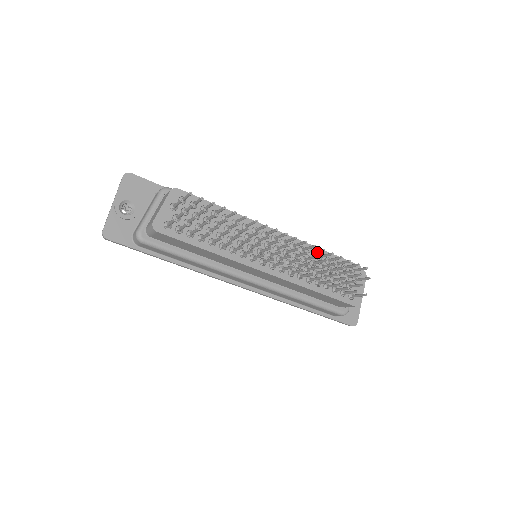
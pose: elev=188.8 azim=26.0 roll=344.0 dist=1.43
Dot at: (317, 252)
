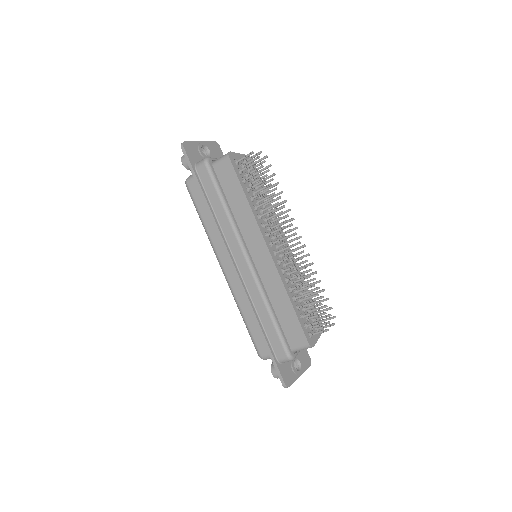
Dot at: (308, 274)
